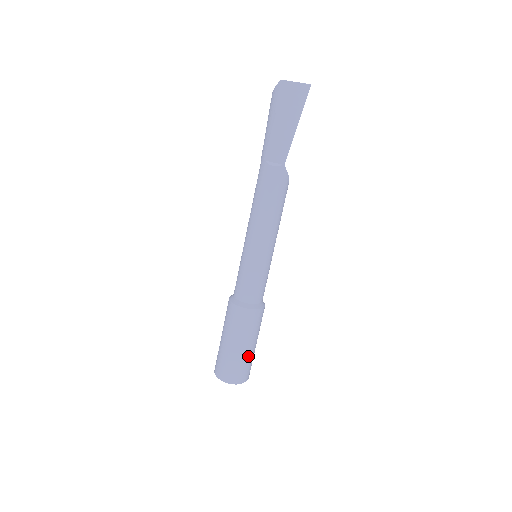
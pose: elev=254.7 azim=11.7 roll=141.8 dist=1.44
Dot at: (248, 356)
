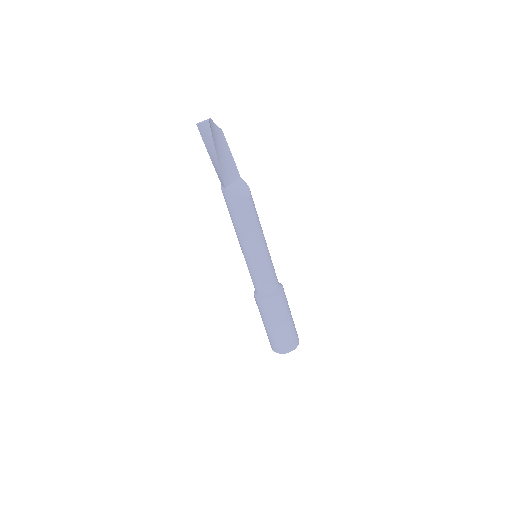
Dot at: (276, 334)
